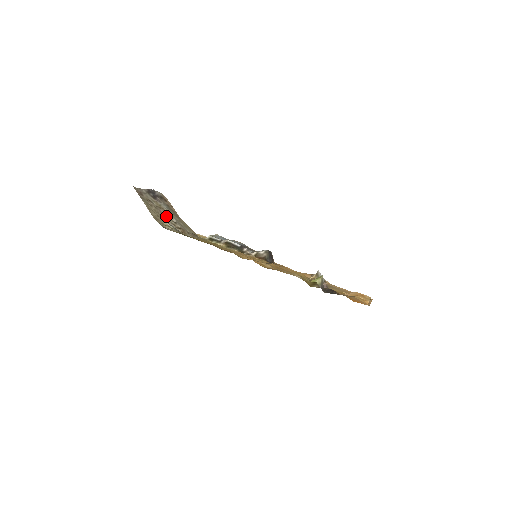
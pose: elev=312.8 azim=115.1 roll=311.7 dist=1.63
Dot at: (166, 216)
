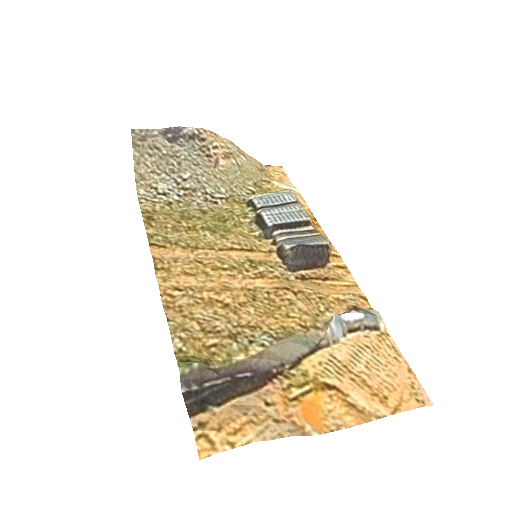
Dot at: (173, 169)
